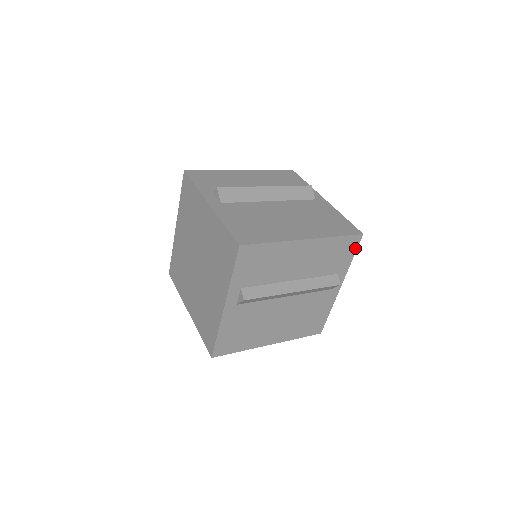
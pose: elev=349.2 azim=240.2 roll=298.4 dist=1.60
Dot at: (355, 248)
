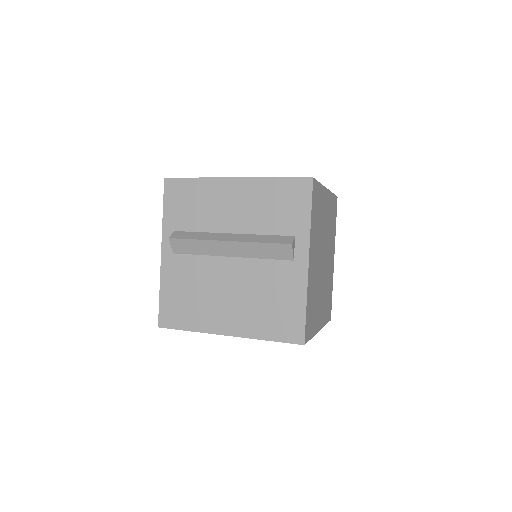
Dot at: (309, 198)
